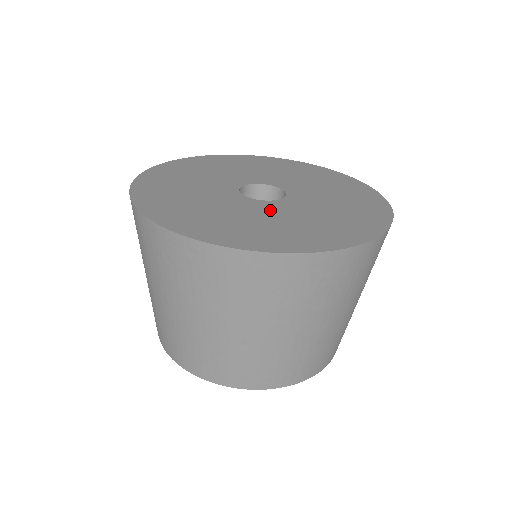
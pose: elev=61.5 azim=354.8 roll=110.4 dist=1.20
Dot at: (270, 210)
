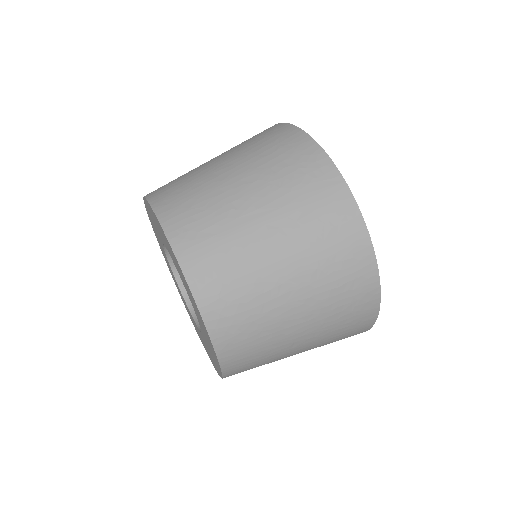
Dot at: occluded
